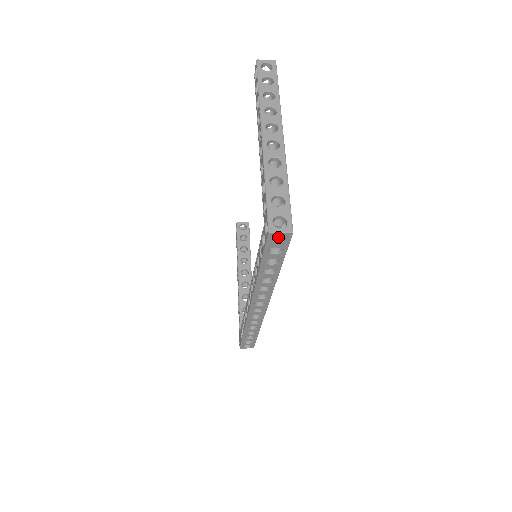
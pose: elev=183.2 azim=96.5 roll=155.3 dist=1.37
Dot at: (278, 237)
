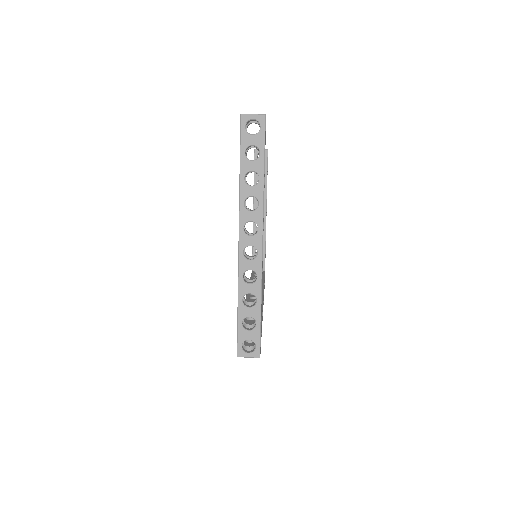
Dot at: occluded
